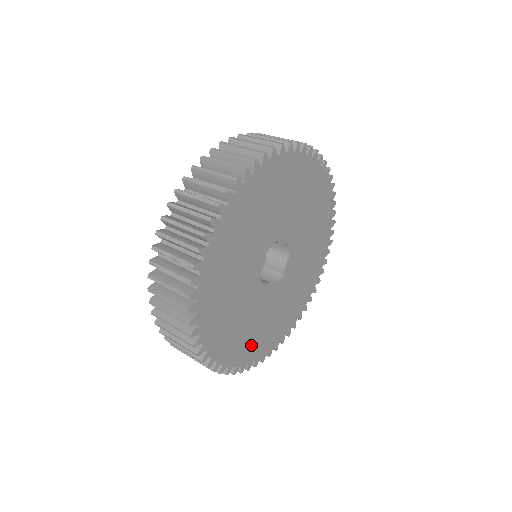
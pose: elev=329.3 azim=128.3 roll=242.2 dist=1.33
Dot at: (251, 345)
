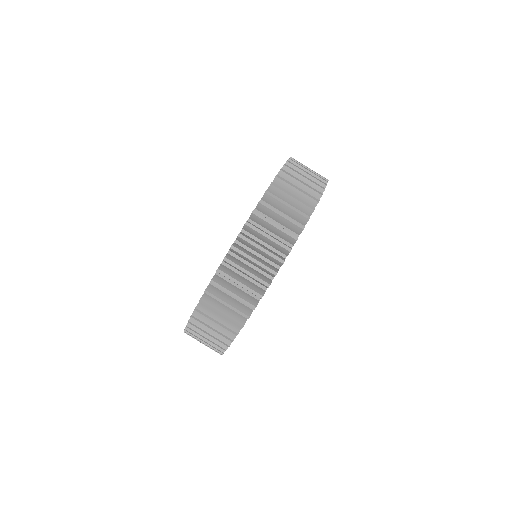
Dot at: occluded
